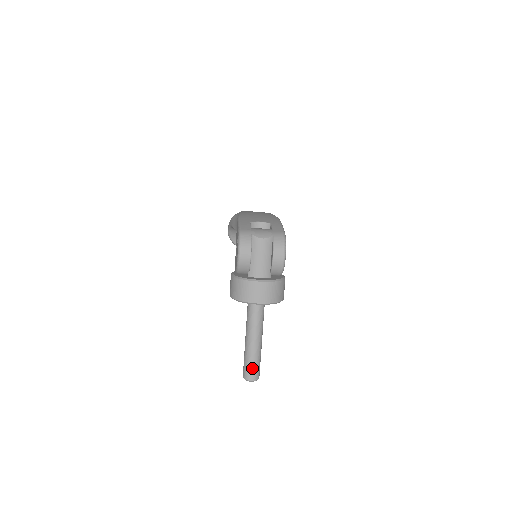
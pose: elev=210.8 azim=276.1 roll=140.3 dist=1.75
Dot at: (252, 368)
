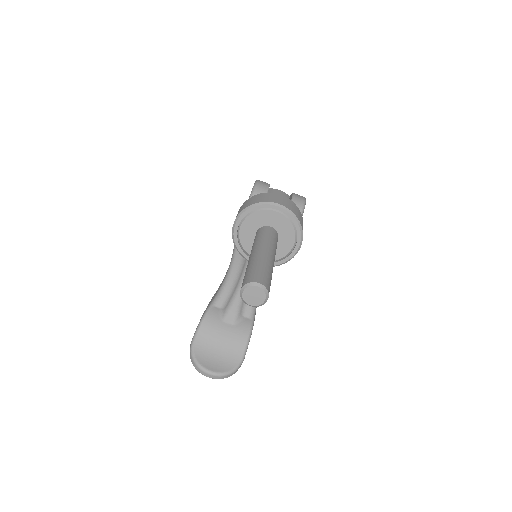
Dot at: (261, 272)
